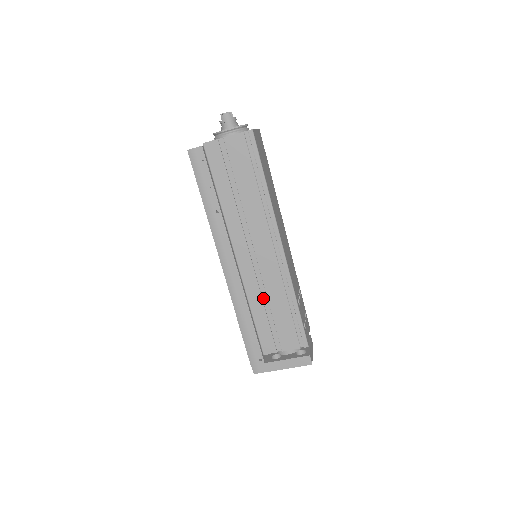
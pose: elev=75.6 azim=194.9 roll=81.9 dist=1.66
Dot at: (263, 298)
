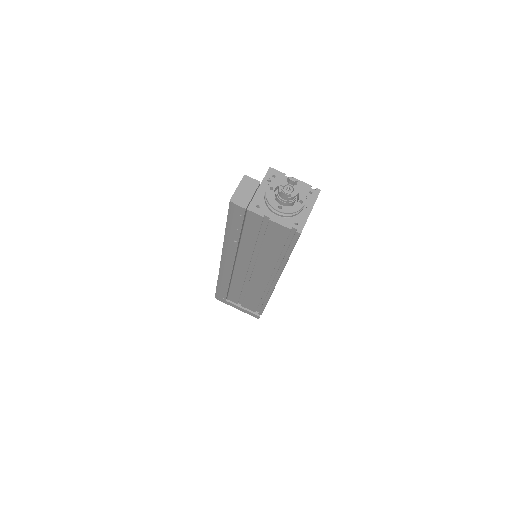
Dot at: (244, 286)
